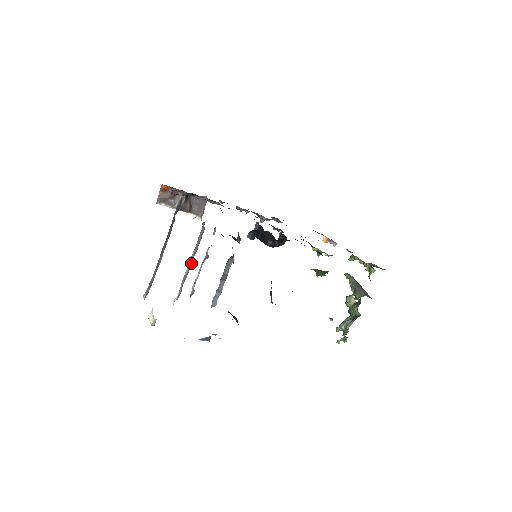
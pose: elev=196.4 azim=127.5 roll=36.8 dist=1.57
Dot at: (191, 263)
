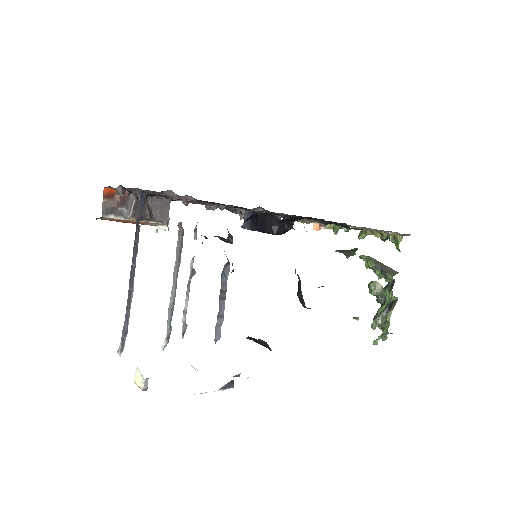
Dot at: (175, 285)
